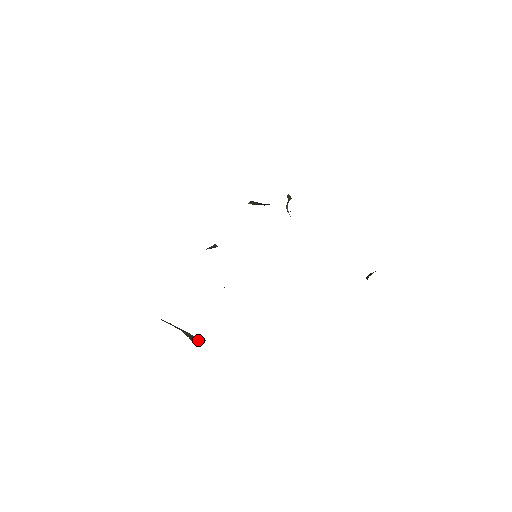
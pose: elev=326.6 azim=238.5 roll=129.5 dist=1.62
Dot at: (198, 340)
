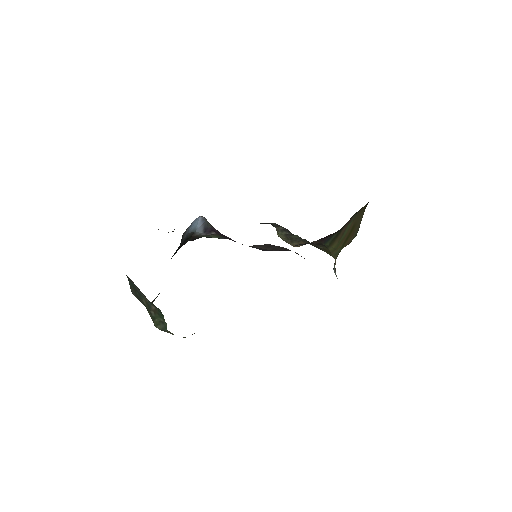
Dot at: (160, 324)
